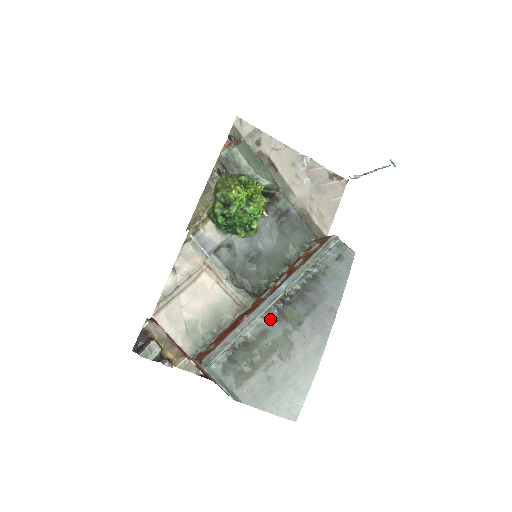
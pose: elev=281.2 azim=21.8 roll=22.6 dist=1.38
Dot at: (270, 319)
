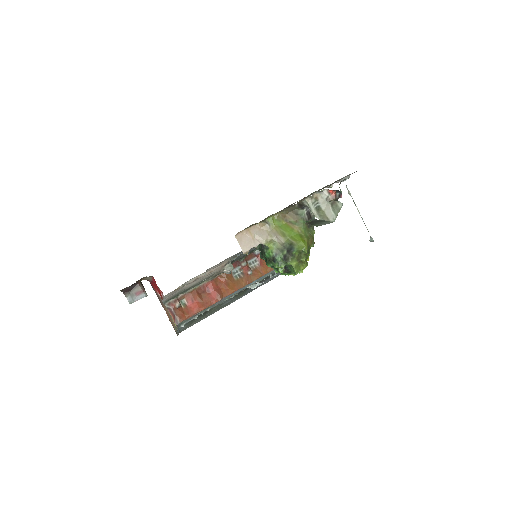
Dot at: (230, 299)
